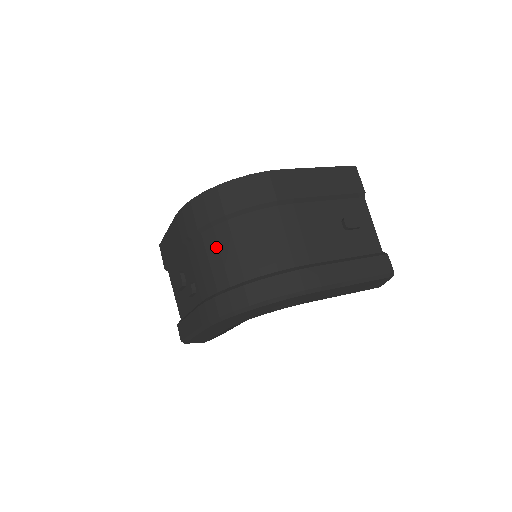
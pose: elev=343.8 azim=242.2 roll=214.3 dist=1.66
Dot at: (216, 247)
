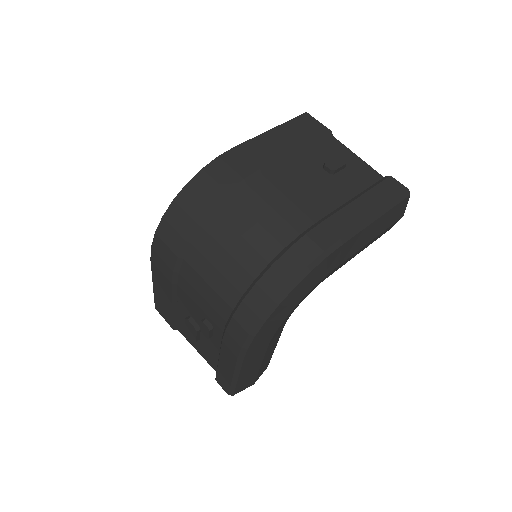
Dot at: (206, 263)
